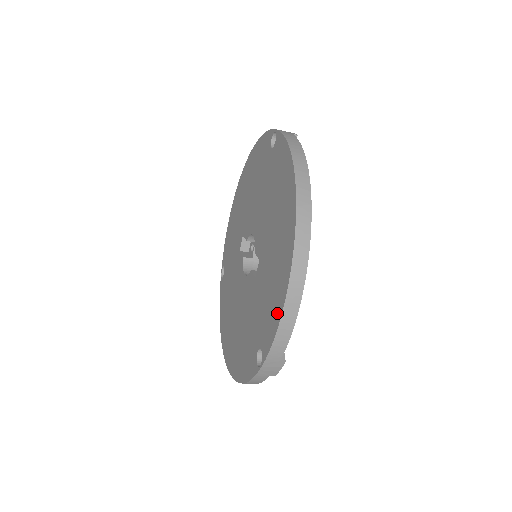
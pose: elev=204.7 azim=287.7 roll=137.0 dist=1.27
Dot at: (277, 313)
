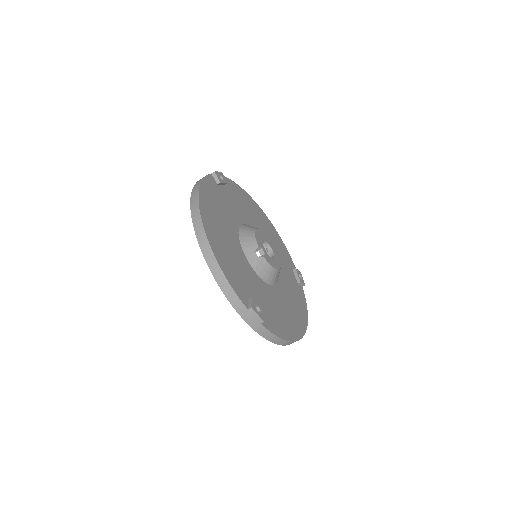
Dot at: occluded
